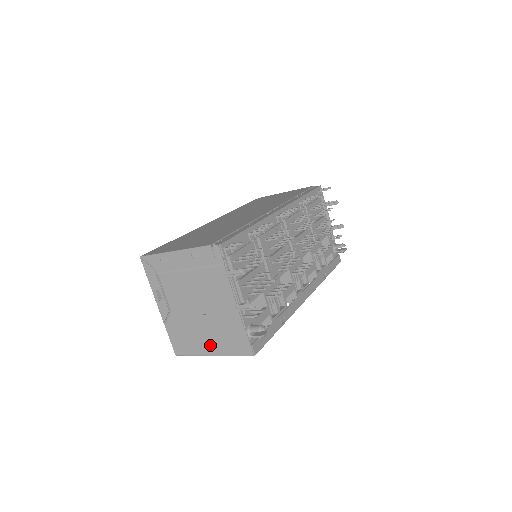
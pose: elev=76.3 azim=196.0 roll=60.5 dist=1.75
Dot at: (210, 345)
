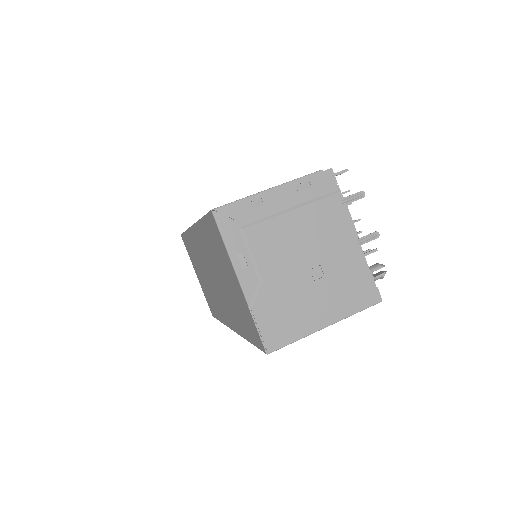
Dot at: (323, 311)
